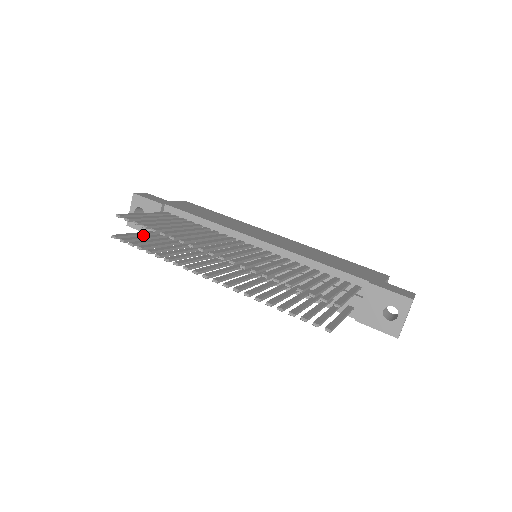
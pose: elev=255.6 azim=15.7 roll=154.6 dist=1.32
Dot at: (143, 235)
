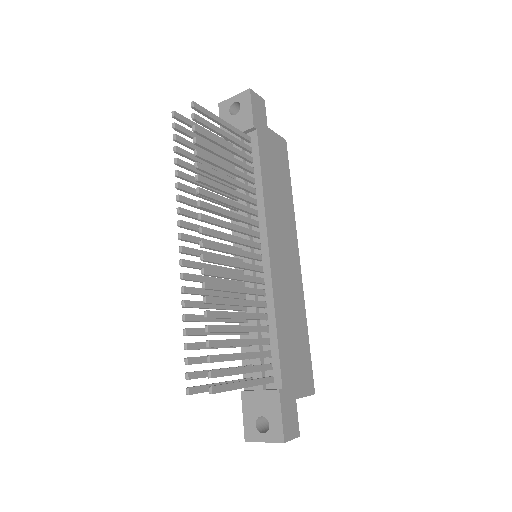
Dot at: occluded
